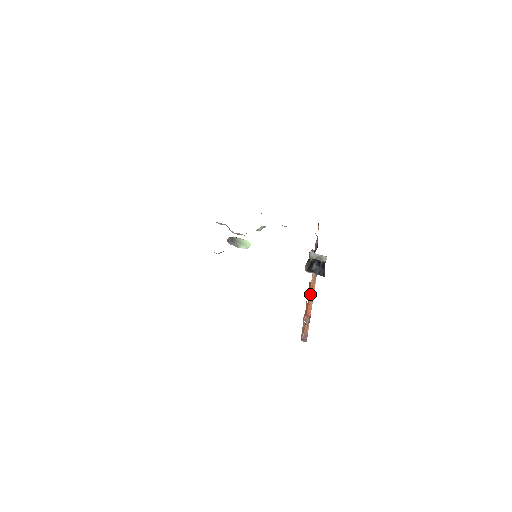
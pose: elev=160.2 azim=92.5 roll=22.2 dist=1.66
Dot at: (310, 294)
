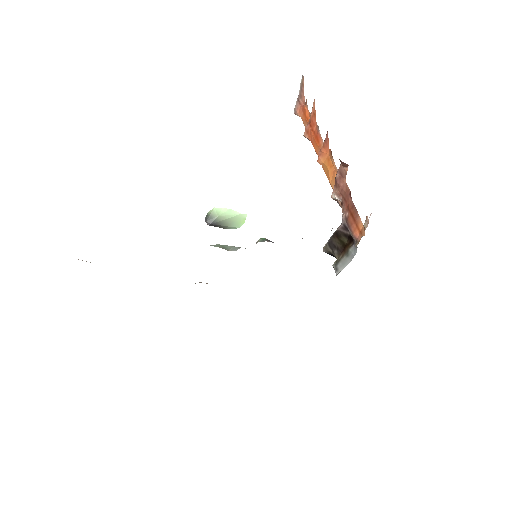
Dot at: occluded
